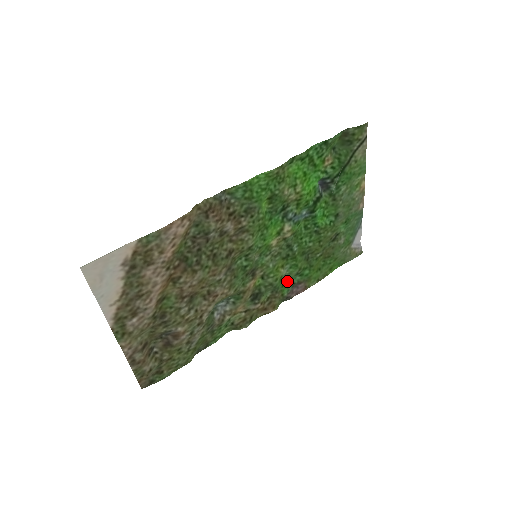
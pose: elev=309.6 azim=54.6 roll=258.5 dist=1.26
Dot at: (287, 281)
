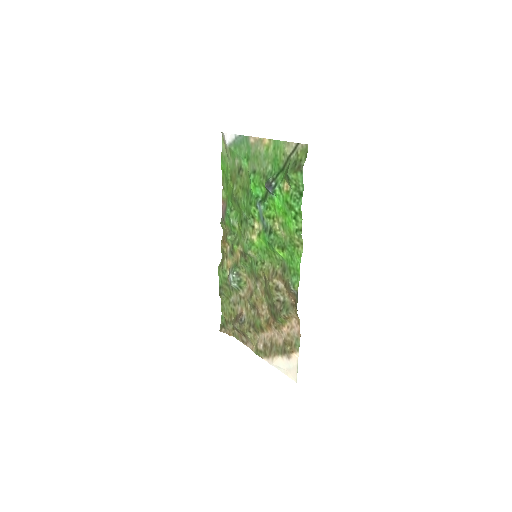
Dot at: (229, 220)
